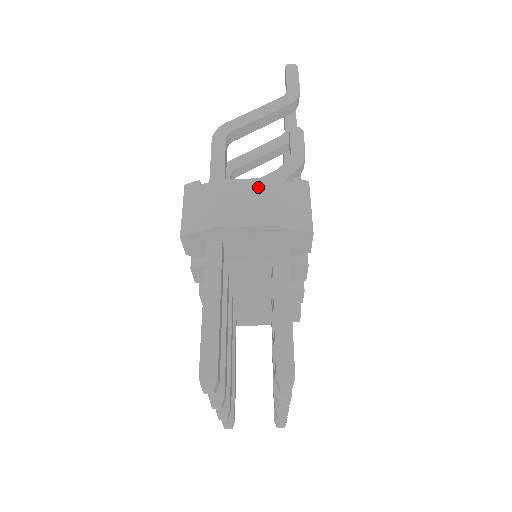
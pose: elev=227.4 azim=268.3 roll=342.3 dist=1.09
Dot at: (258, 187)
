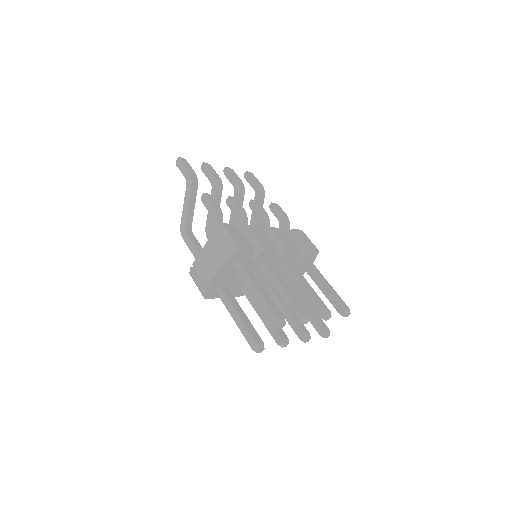
Dot at: (206, 251)
